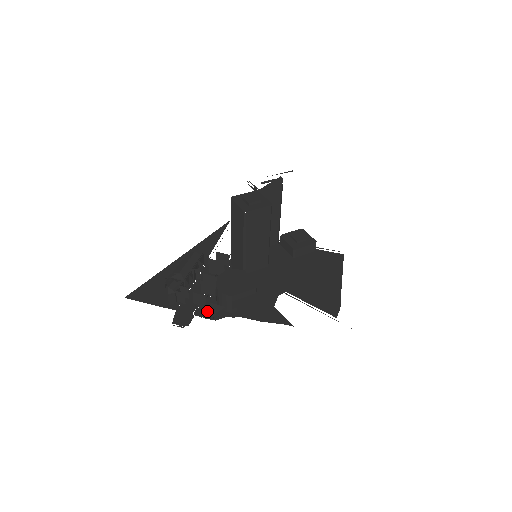
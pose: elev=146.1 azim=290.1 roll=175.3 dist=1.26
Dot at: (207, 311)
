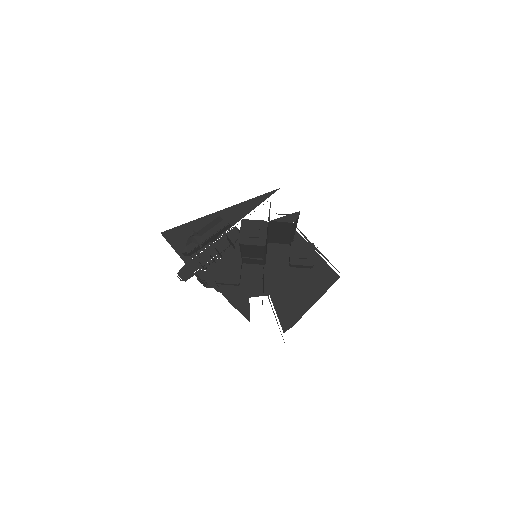
Dot at: occluded
